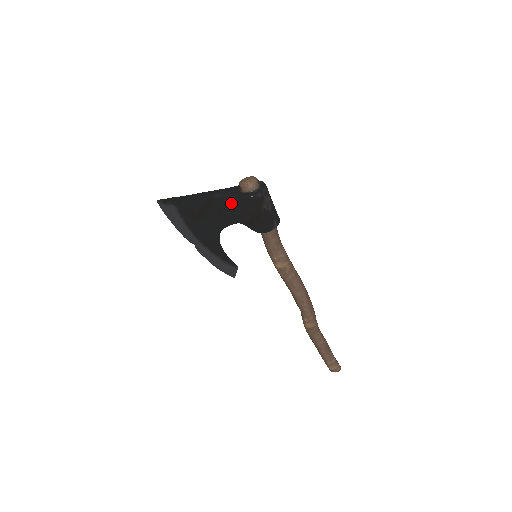
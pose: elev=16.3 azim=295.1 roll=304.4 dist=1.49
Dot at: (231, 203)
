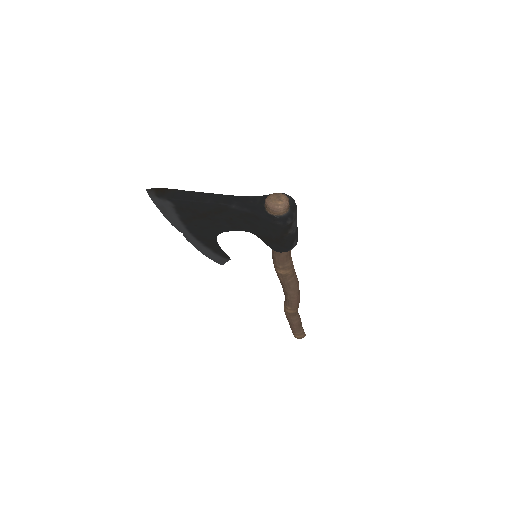
Dot at: (248, 217)
